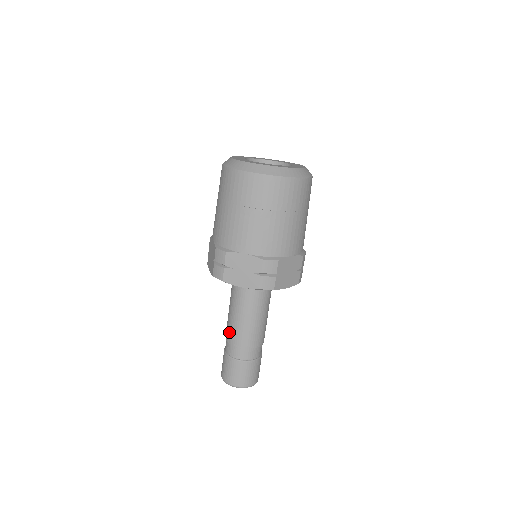
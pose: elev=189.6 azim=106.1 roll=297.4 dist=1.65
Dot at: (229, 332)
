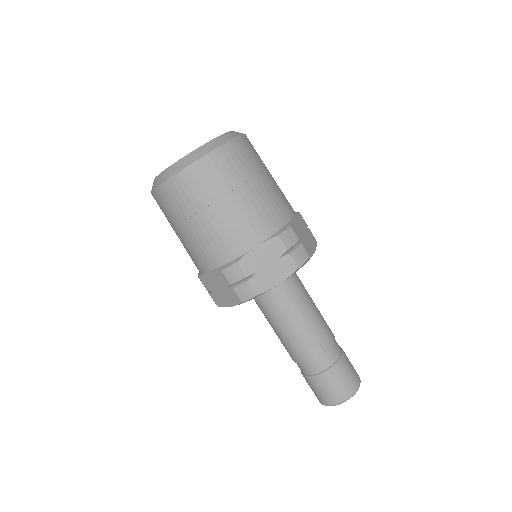
Dot at: occluded
